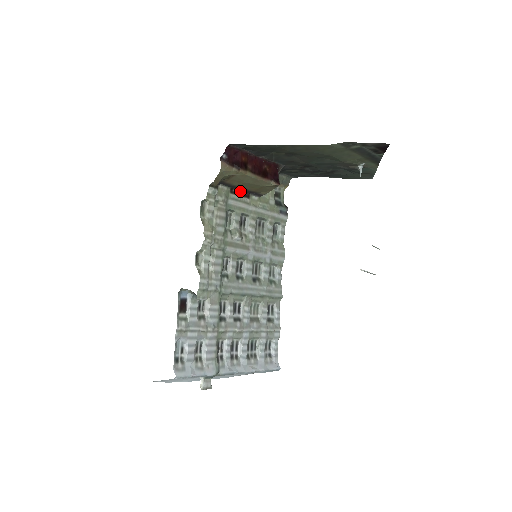
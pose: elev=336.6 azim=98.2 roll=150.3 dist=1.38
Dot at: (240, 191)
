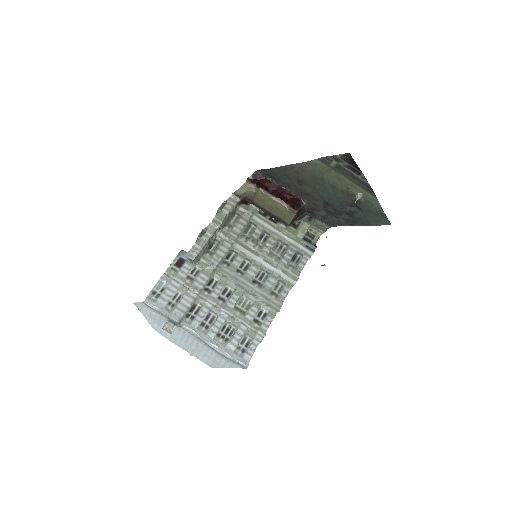
Dot at: (269, 216)
